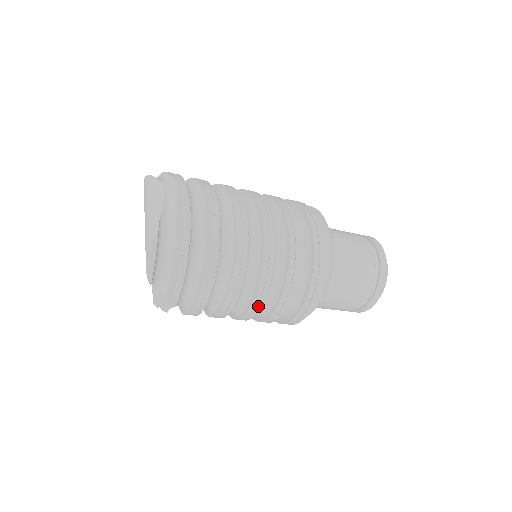
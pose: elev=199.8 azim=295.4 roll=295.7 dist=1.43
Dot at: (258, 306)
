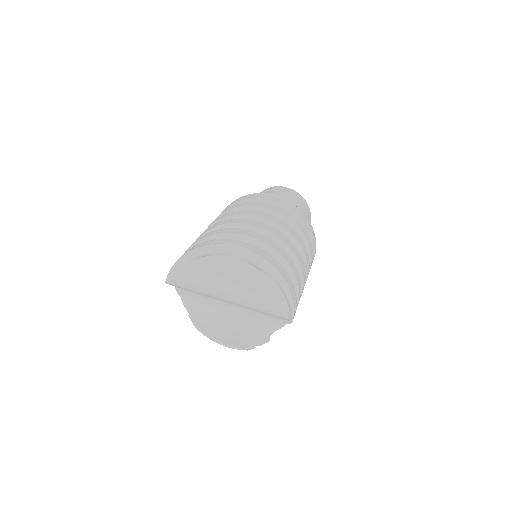
Dot at: (307, 277)
